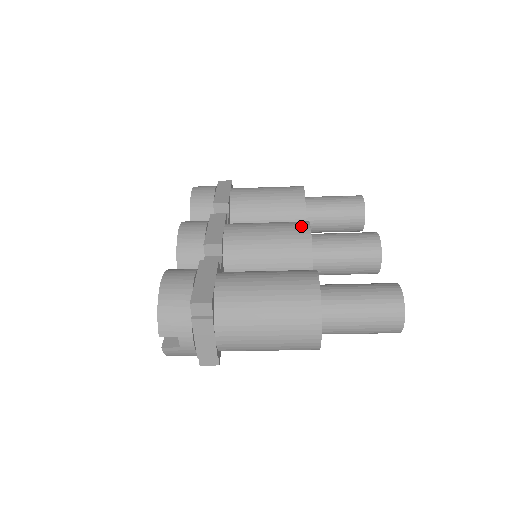
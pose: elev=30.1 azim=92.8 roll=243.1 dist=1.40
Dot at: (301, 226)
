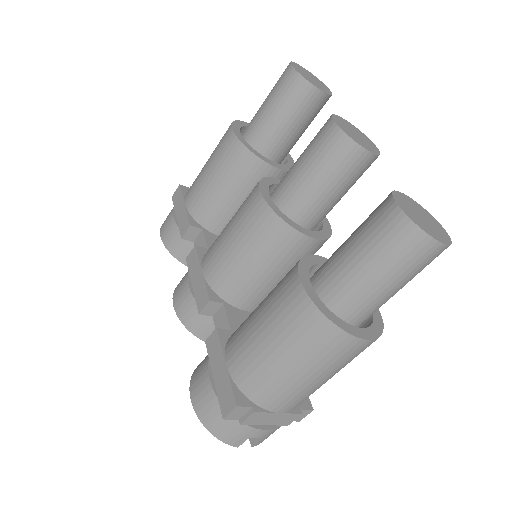
Dot at: (254, 203)
